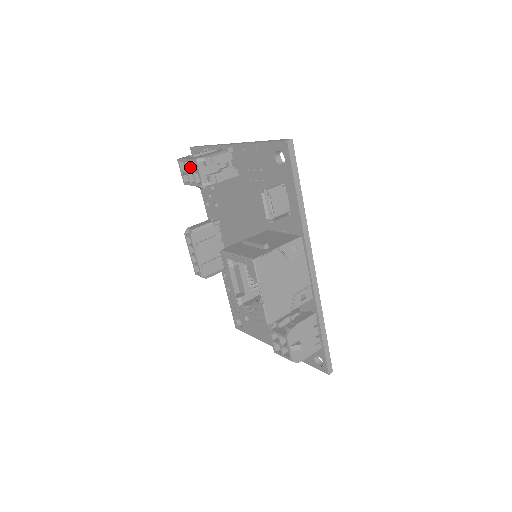
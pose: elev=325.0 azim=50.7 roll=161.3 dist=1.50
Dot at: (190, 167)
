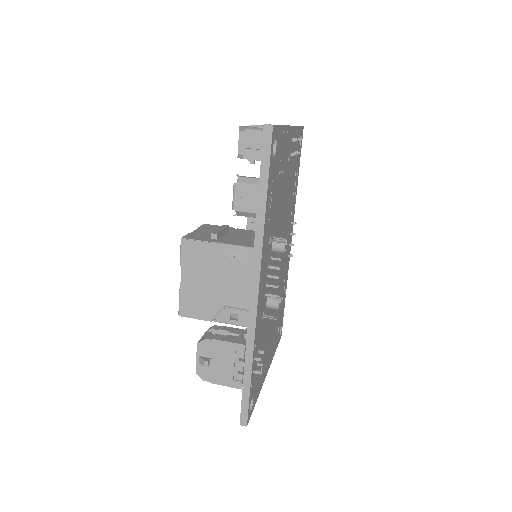
Dot at: occluded
